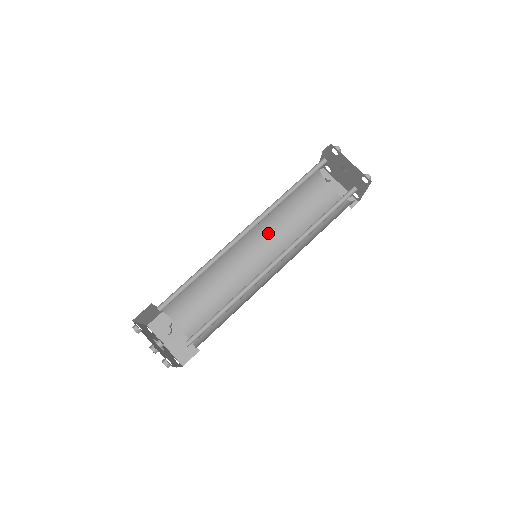
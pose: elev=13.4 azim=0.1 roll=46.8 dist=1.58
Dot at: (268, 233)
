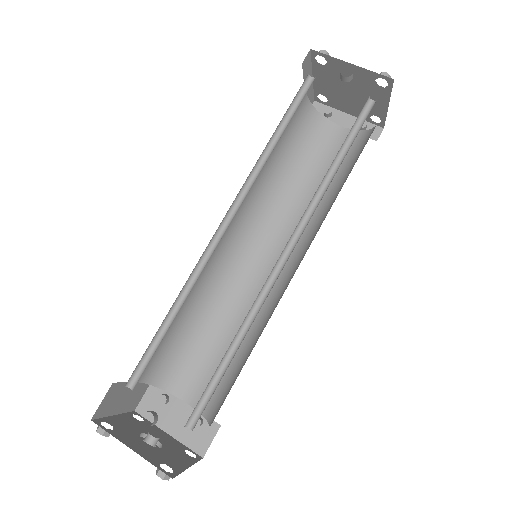
Dot at: (266, 218)
